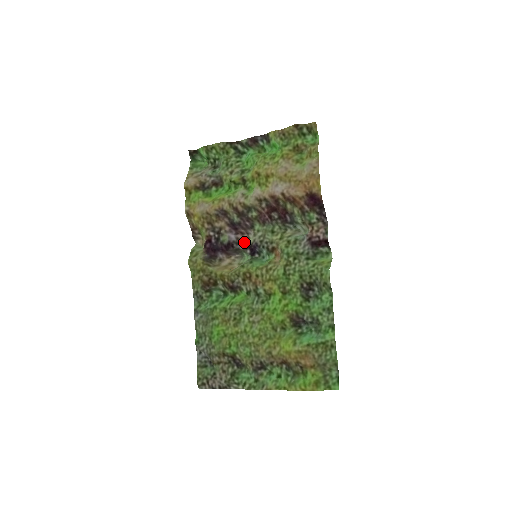
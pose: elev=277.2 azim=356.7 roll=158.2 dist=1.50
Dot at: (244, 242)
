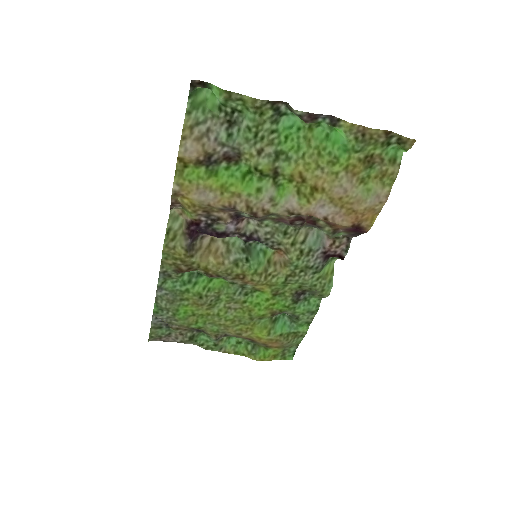
Dot at: (243, 231)
